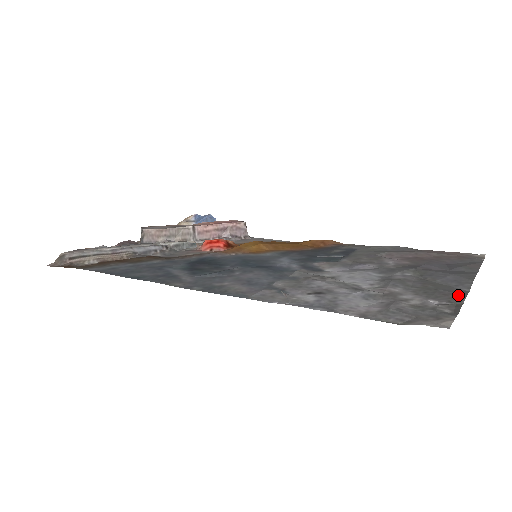
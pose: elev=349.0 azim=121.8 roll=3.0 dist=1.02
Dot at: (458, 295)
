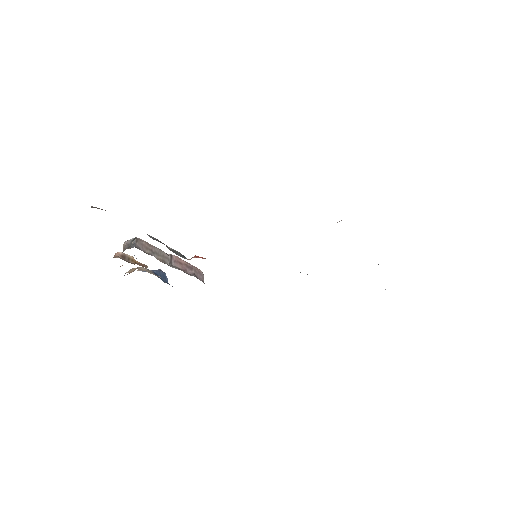
Dot at: occluded
